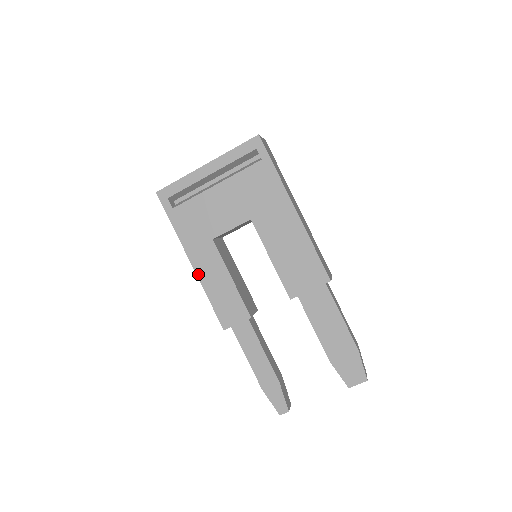
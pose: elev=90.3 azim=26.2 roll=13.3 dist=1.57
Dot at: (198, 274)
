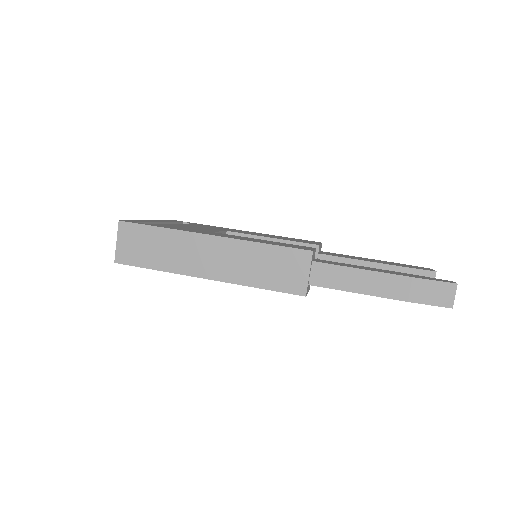
Dot at: (231, 238)
